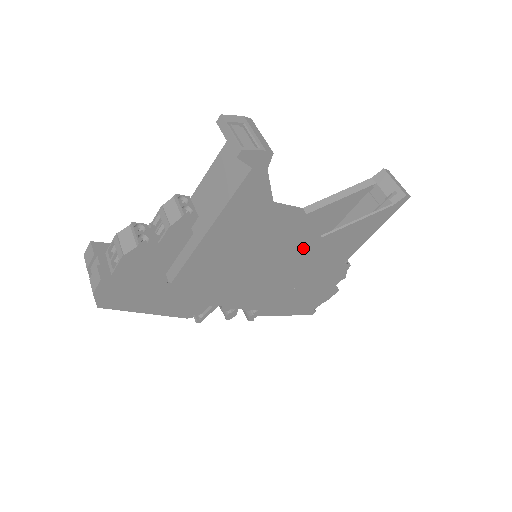
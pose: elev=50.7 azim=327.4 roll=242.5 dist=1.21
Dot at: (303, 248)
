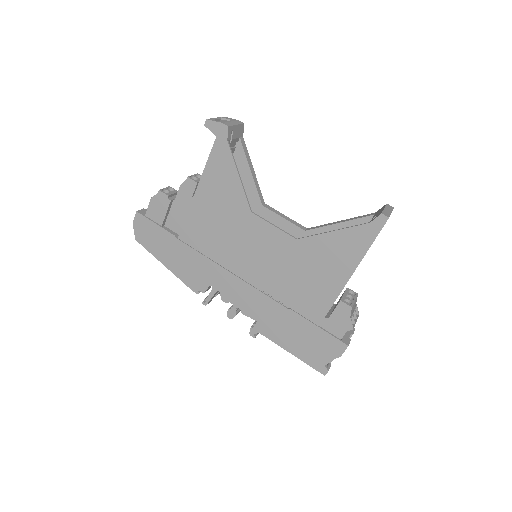
Dot at: (281, 247)
